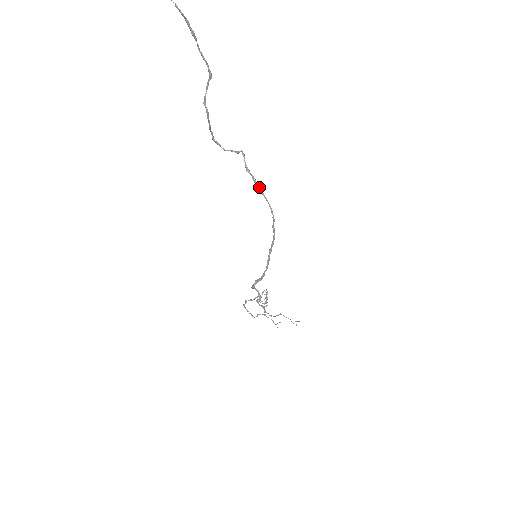
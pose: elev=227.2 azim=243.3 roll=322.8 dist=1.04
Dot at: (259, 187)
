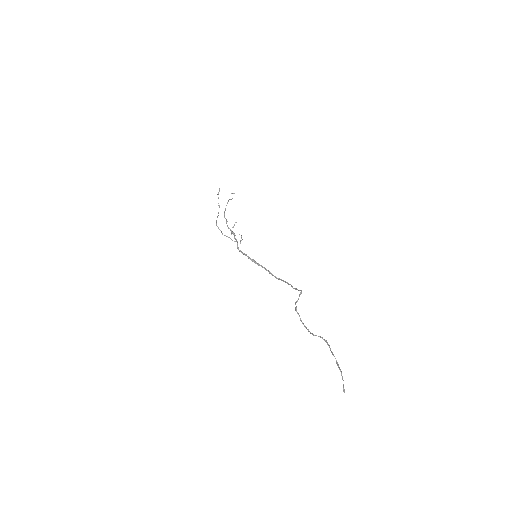
Dot at: (295, 289)
